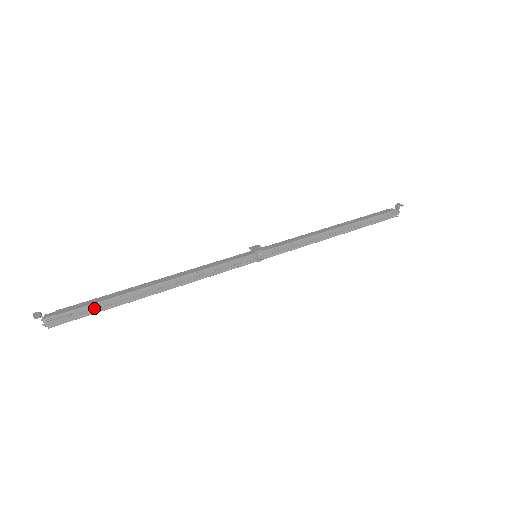
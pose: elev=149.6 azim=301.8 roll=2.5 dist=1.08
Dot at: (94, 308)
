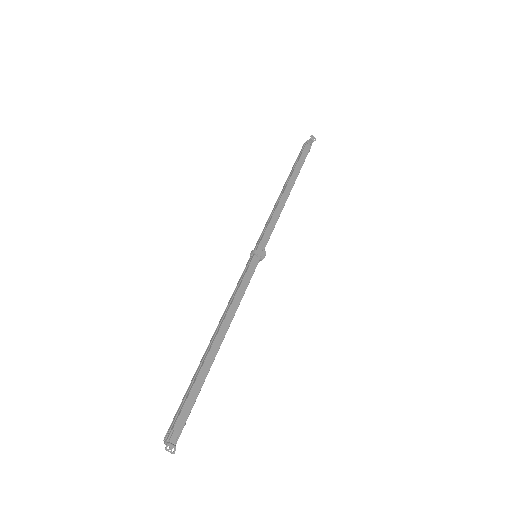
Dot at: (192, 400)
